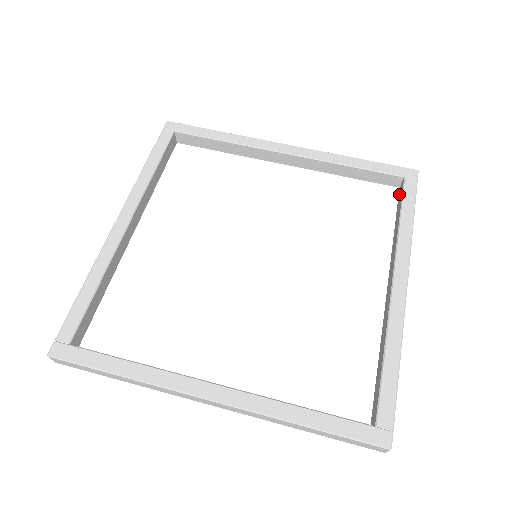
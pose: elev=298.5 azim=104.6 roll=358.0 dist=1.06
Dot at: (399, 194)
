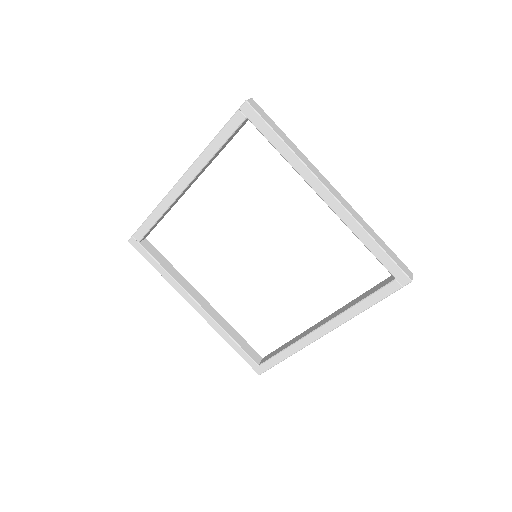
Dot at: (388, 279)
